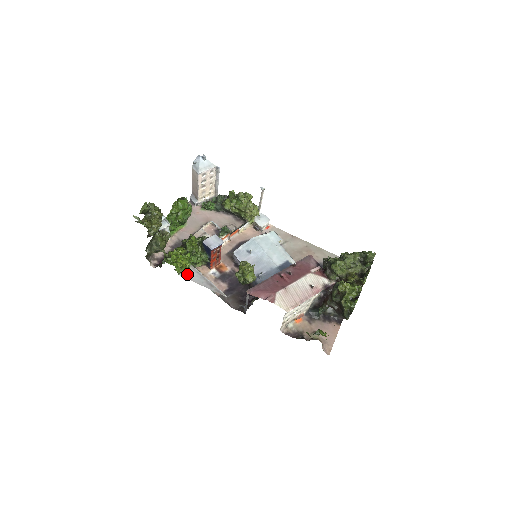
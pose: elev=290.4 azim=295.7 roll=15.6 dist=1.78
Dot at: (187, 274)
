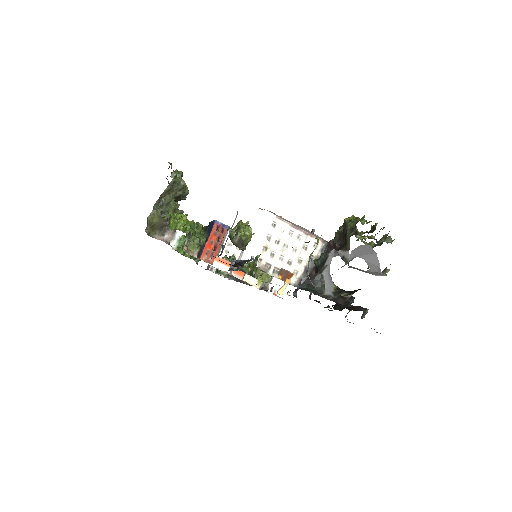
Dot at: occluded
